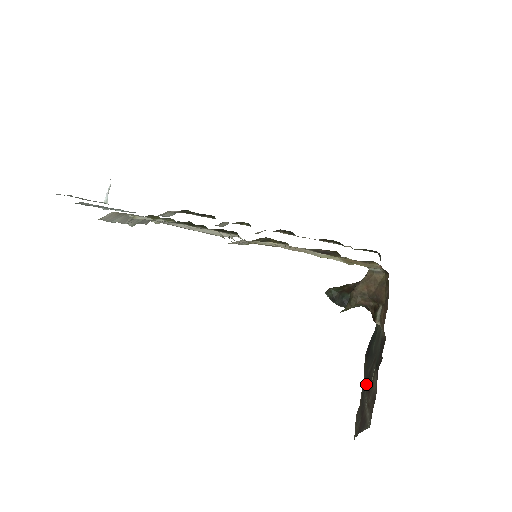
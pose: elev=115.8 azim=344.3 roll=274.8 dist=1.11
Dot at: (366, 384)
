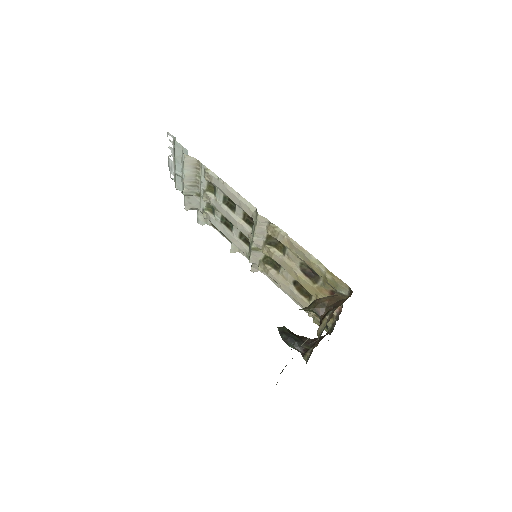
Dot at: occluded
